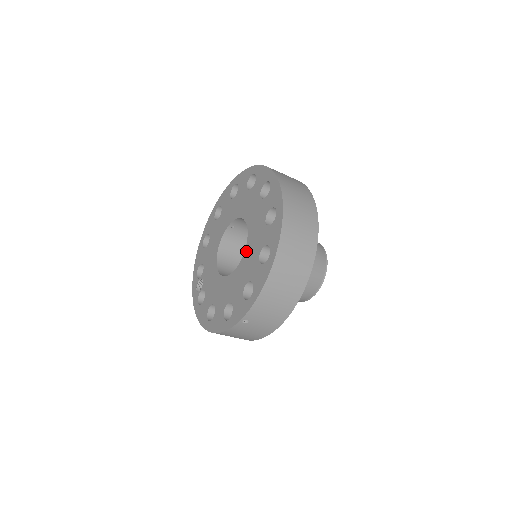
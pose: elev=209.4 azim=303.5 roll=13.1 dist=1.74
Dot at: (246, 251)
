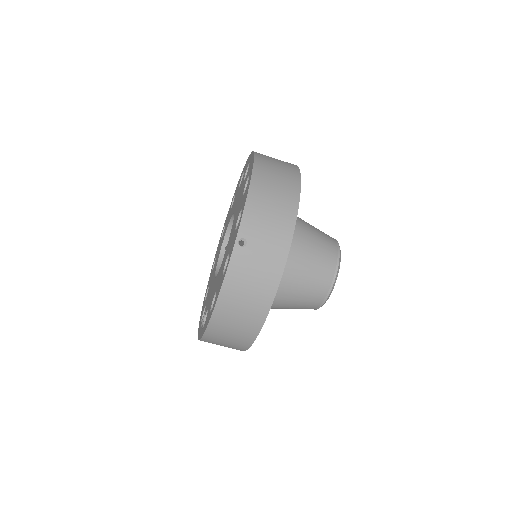
Dot at: (234, 217)
